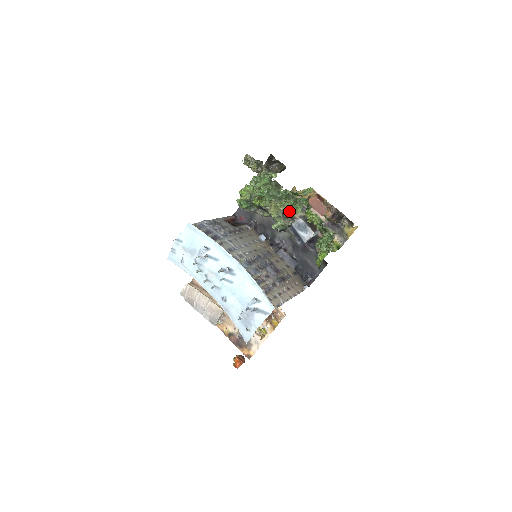
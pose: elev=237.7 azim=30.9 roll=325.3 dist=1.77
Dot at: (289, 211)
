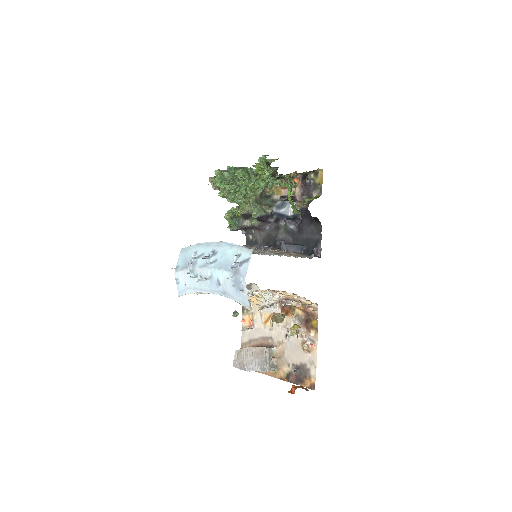
Dot at: (245, 182)
